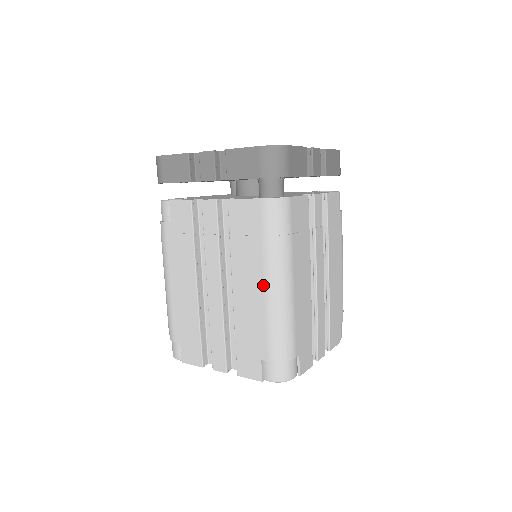
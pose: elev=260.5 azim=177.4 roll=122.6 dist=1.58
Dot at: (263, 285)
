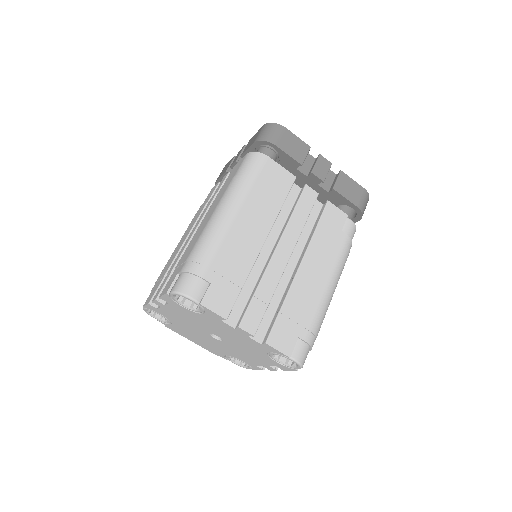
Dot at: (214, 211)
